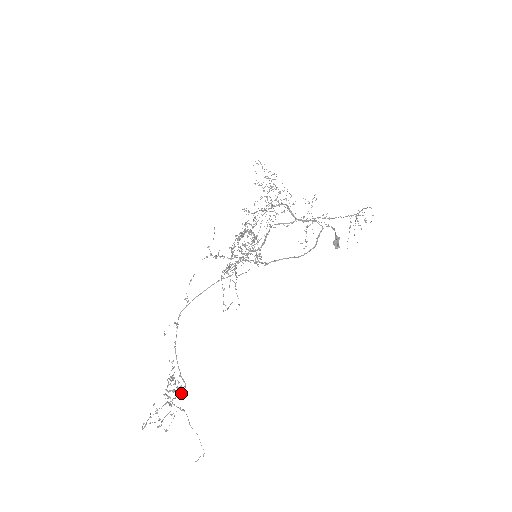
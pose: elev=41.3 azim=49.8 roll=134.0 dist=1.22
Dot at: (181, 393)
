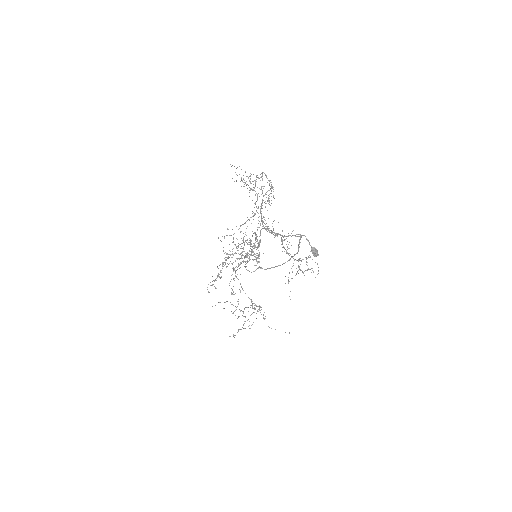
Dot at: occluded
